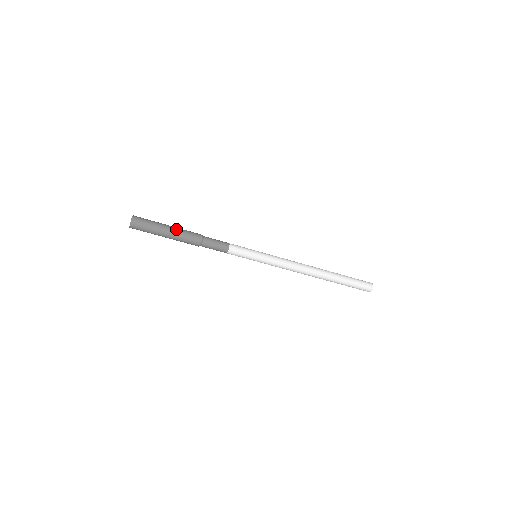
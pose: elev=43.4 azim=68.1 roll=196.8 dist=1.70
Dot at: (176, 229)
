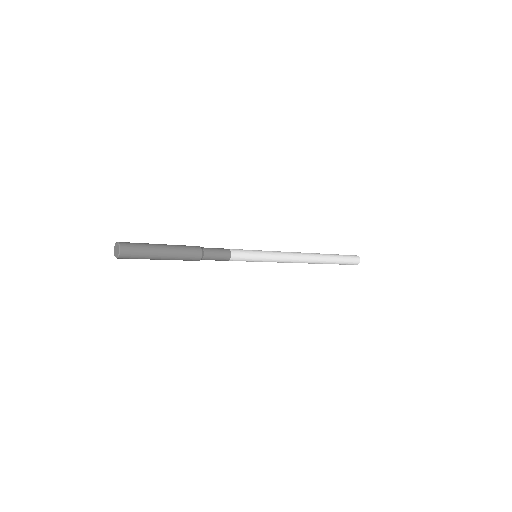
Dot at: (173, 255)
